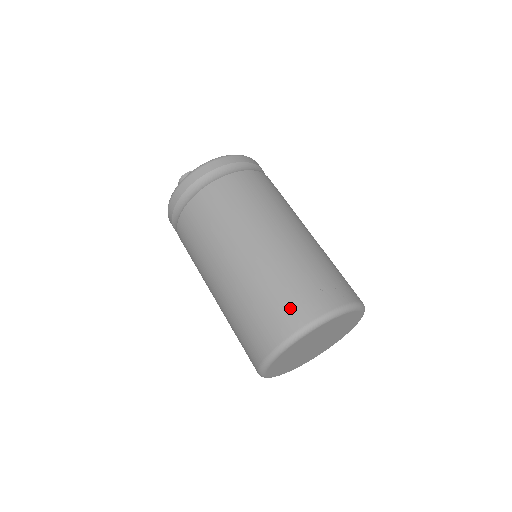
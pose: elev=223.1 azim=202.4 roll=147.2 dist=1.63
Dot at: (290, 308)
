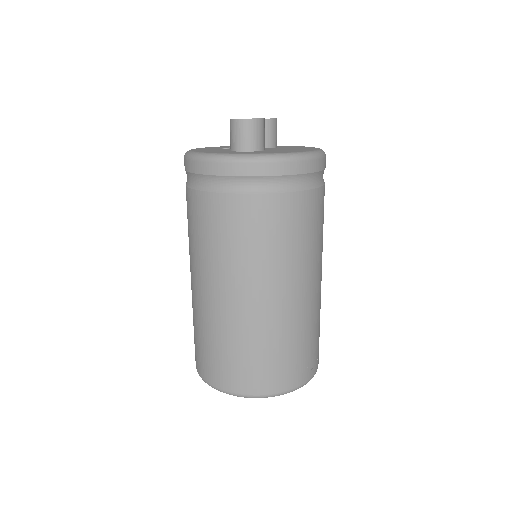
Dot at: (294, 369)
